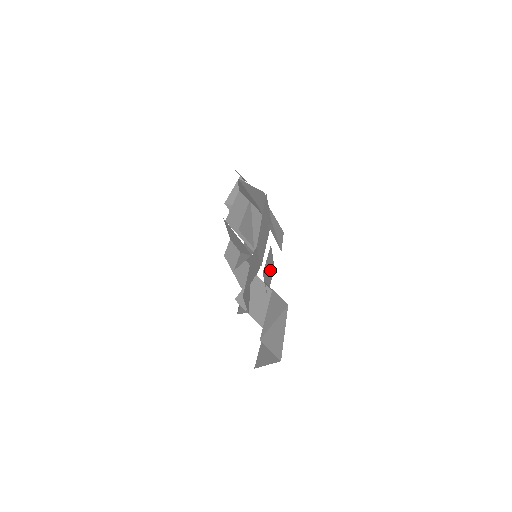
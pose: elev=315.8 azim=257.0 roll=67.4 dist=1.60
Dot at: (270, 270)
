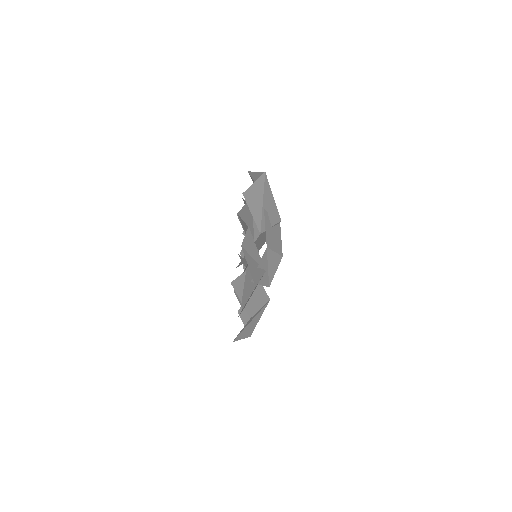
Dot at: occluded
